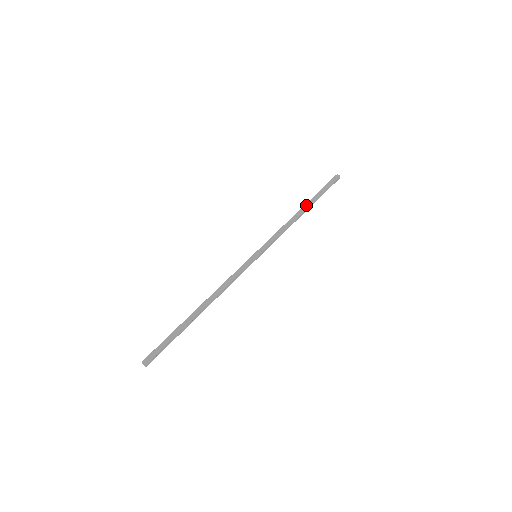
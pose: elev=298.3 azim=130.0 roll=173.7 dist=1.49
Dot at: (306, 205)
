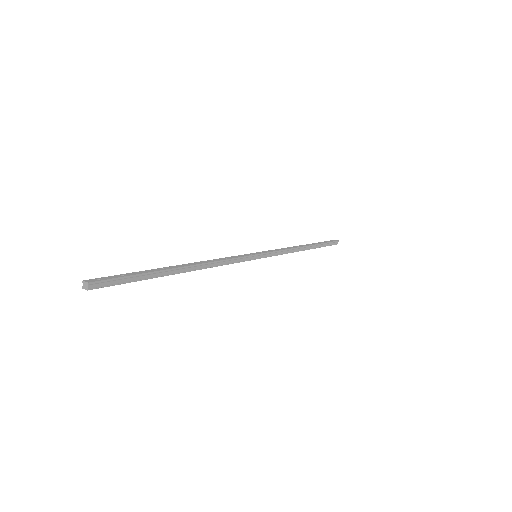
Dot at: (308, 244)
